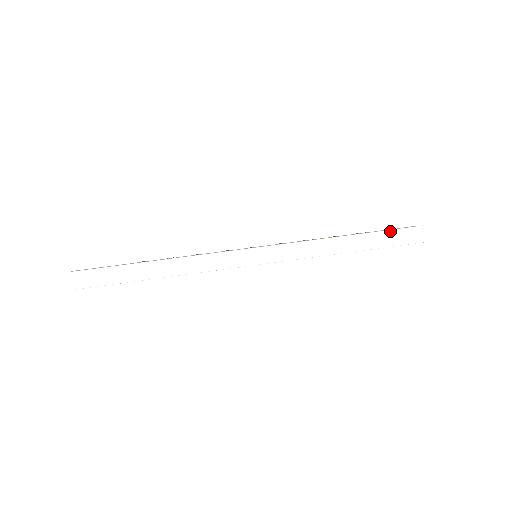
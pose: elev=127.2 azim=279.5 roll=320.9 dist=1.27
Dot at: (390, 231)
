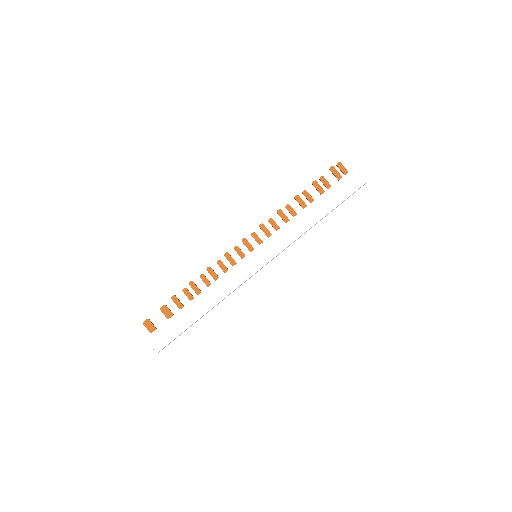
Dot at: occluded
